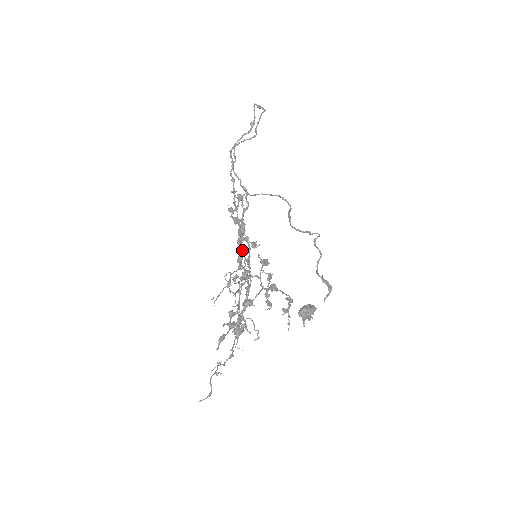
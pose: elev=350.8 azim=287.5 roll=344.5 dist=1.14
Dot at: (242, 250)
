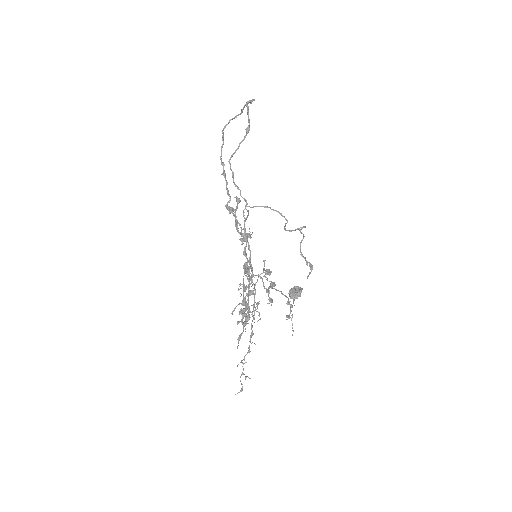
Dot at: occluded
